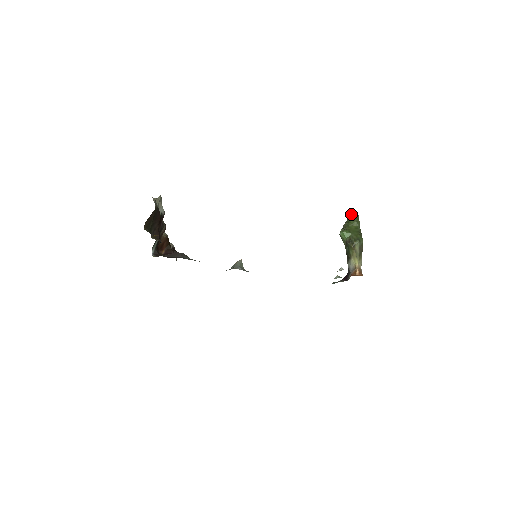
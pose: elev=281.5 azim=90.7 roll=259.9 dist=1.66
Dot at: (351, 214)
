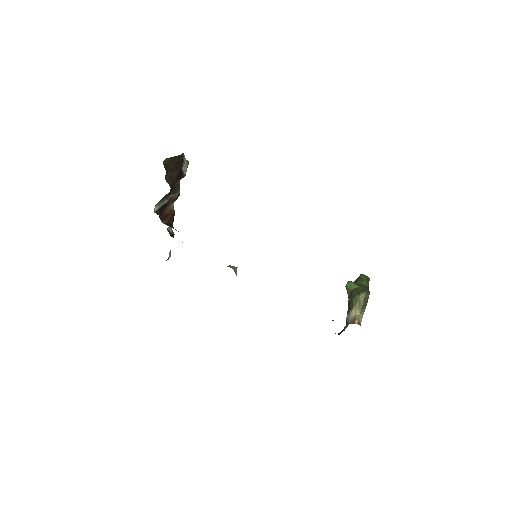
Dot at: (362, 274)
